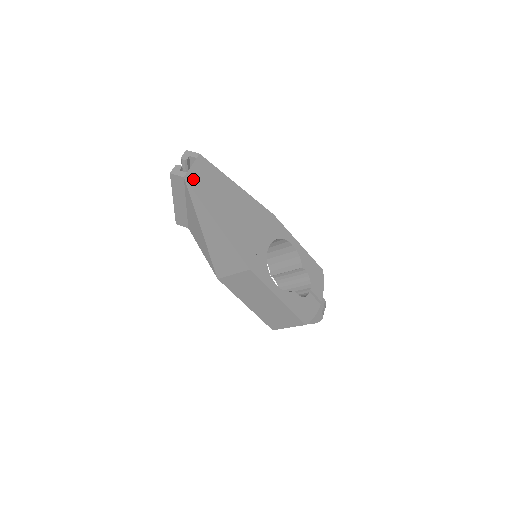
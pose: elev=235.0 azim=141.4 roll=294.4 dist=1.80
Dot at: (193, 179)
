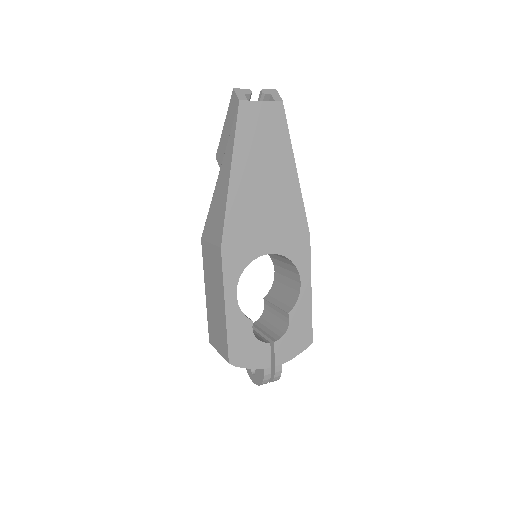
Dot at: (248, 112)
